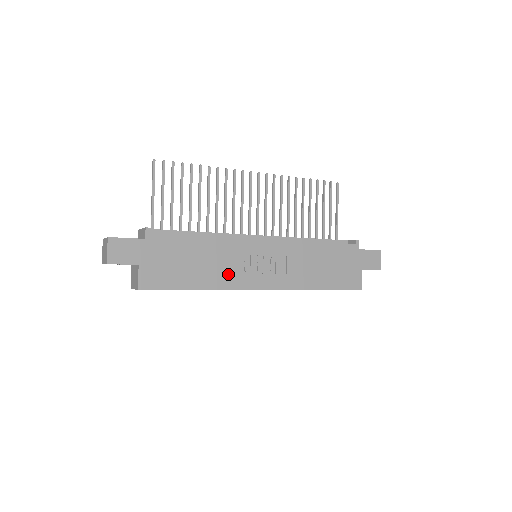
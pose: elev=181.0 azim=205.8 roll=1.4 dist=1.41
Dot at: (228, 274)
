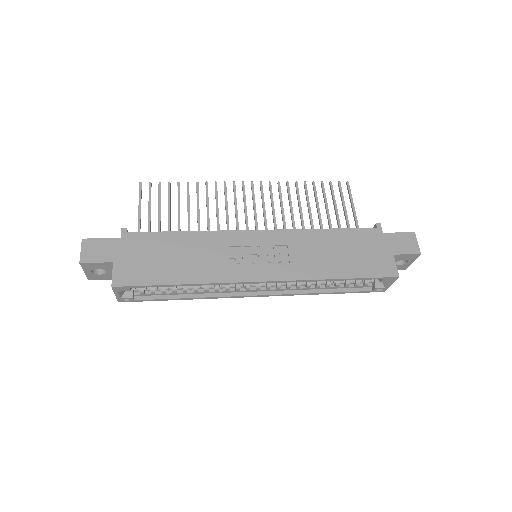
Dot at: (216, 267)
